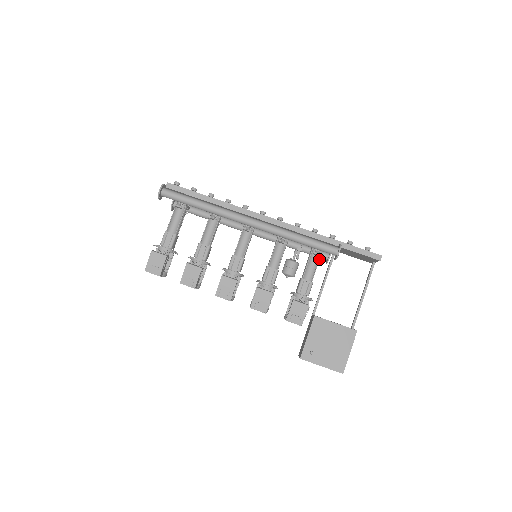
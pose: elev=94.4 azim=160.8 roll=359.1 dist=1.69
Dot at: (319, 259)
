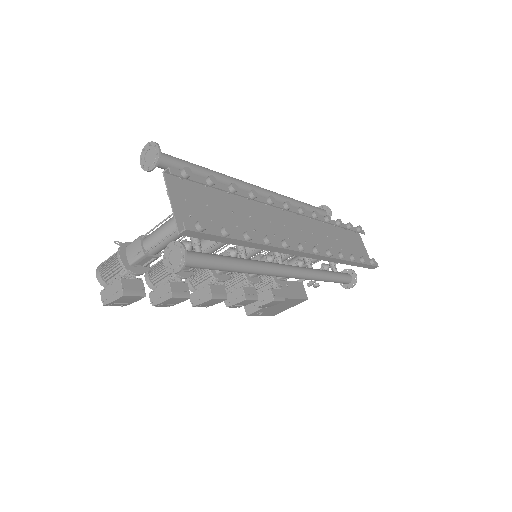
Dot at: occluded
